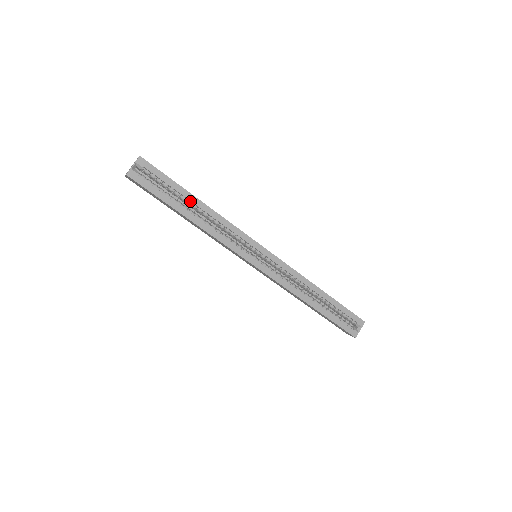
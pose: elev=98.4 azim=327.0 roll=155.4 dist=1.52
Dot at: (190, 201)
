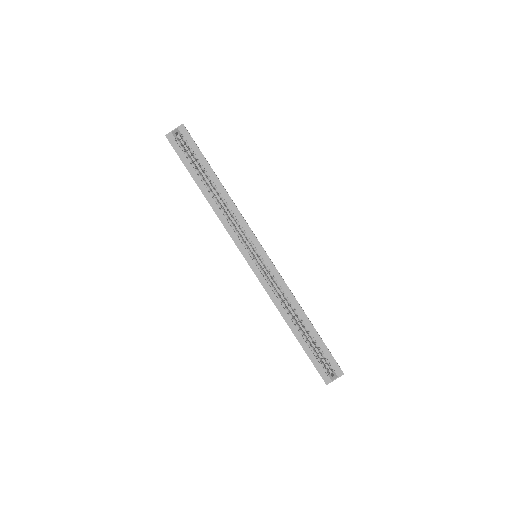
Dot at: (211, 179)
